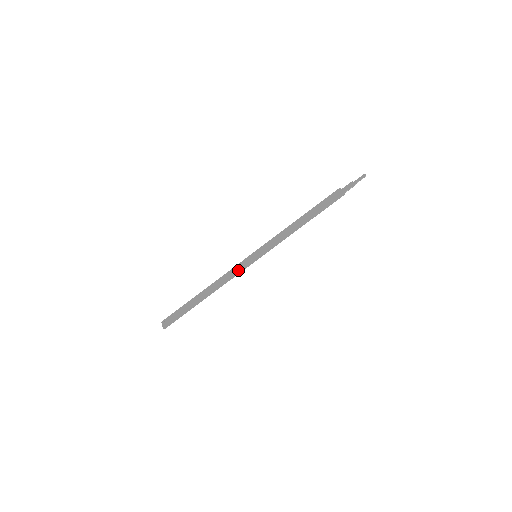
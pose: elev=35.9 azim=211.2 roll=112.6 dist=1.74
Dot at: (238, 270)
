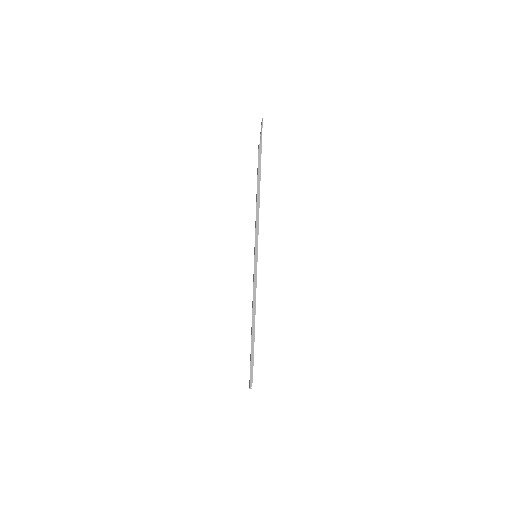
Dot at: (253, 280)
